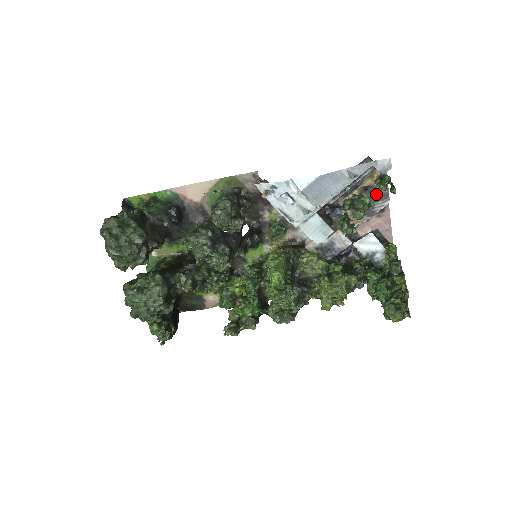
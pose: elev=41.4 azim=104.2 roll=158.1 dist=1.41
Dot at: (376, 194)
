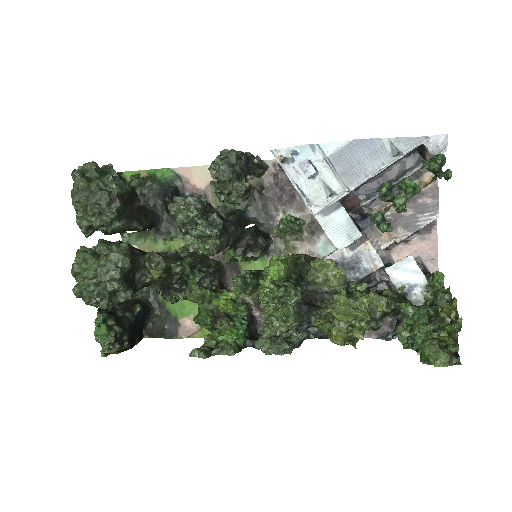
Dot at: (422, 203)
